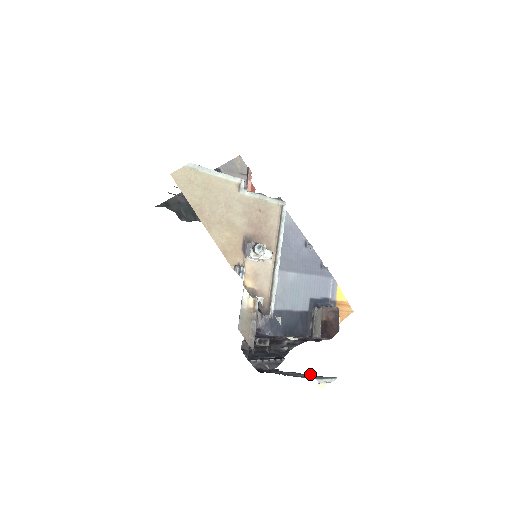
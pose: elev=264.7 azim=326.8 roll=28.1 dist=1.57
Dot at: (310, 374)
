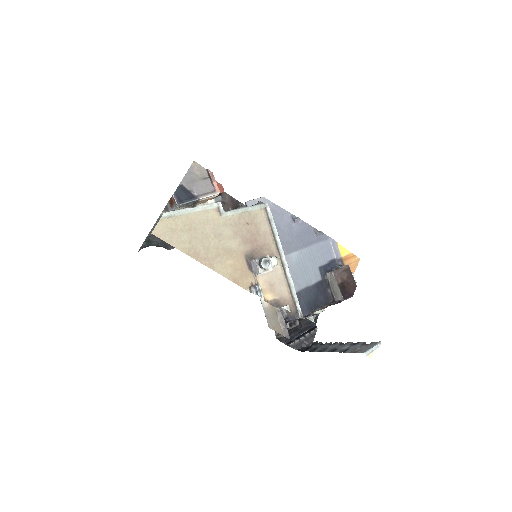
Dot at: (352, 342)
